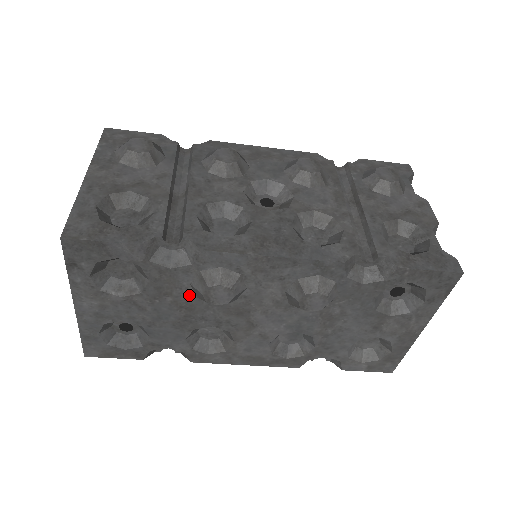
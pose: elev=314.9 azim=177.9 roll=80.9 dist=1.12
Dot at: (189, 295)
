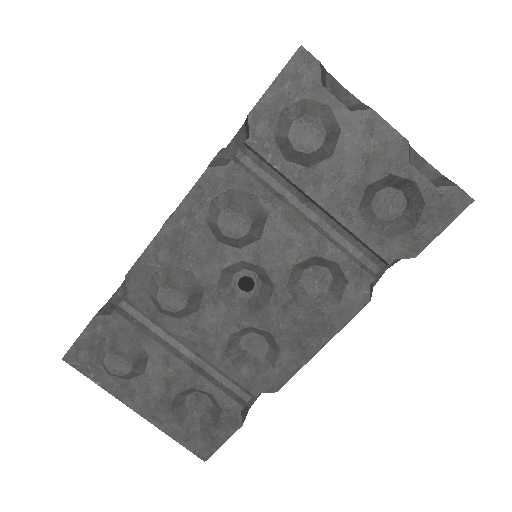
Dot at: occluded
